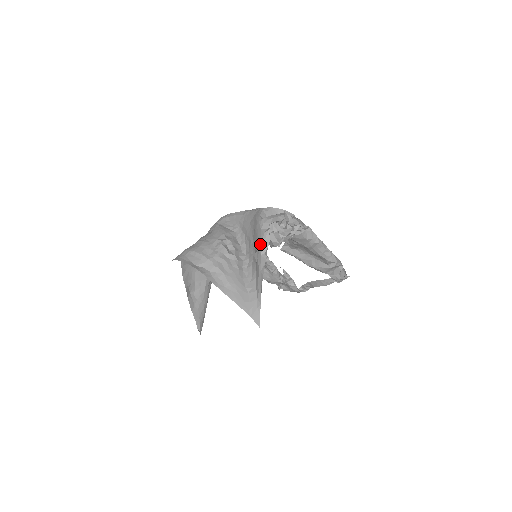
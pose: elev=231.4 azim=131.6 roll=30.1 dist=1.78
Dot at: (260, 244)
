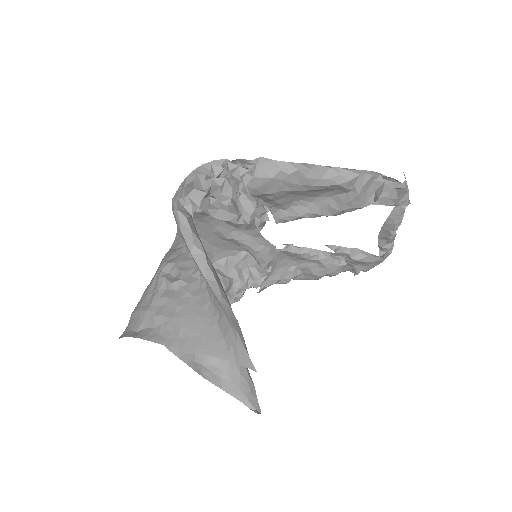
Dot at: occluded
